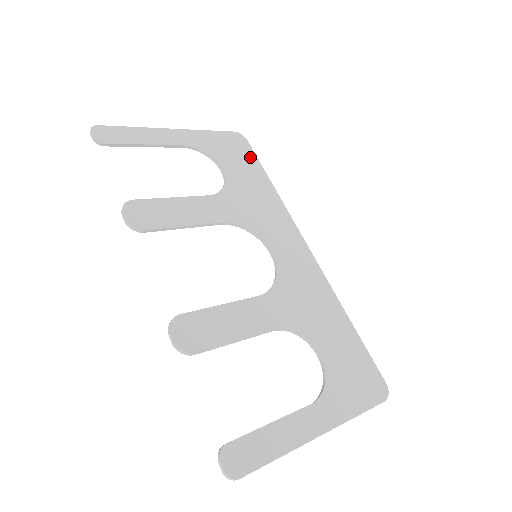
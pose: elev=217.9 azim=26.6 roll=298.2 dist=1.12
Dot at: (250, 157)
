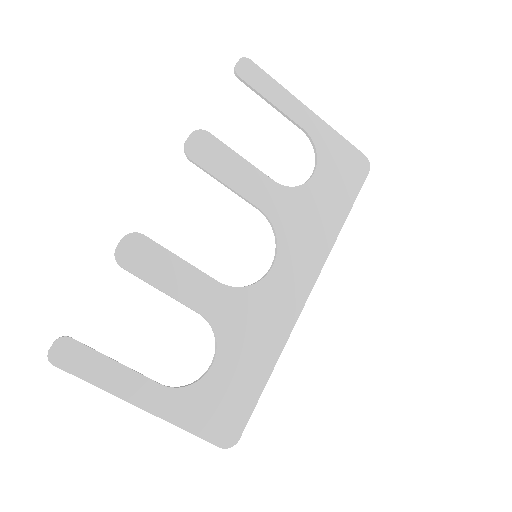
Dot at: (353, 186)
